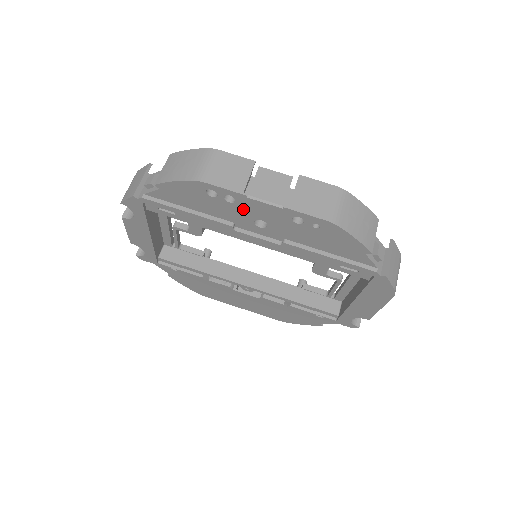
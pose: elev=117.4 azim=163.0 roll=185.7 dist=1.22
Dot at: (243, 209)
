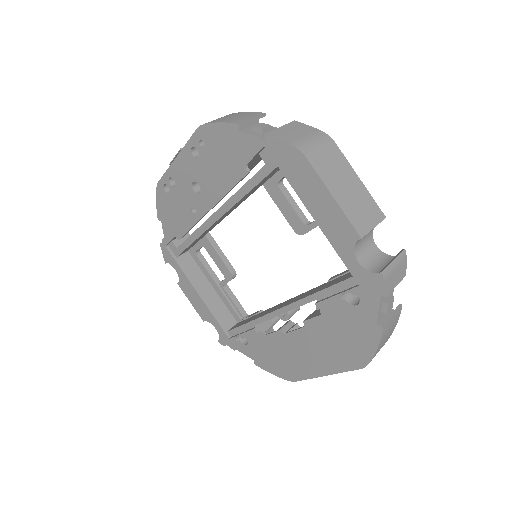
Dot at: (181, 184)
